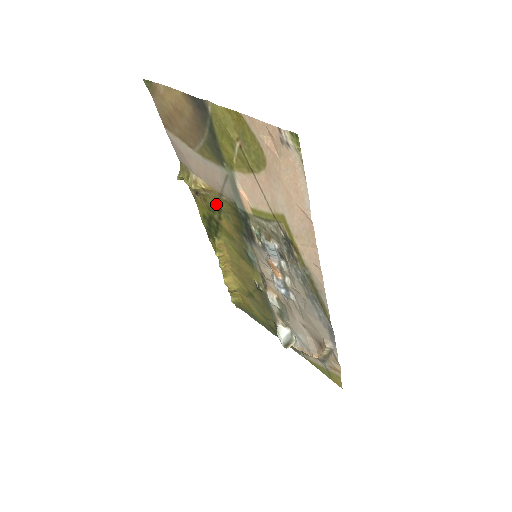
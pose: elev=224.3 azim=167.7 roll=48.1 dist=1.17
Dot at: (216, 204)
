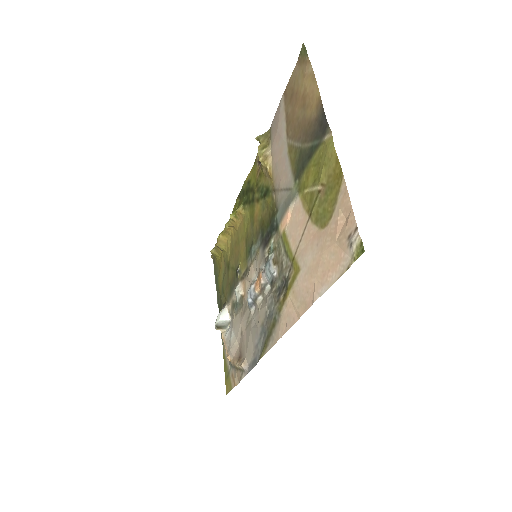
Dot at: (265, 190)
